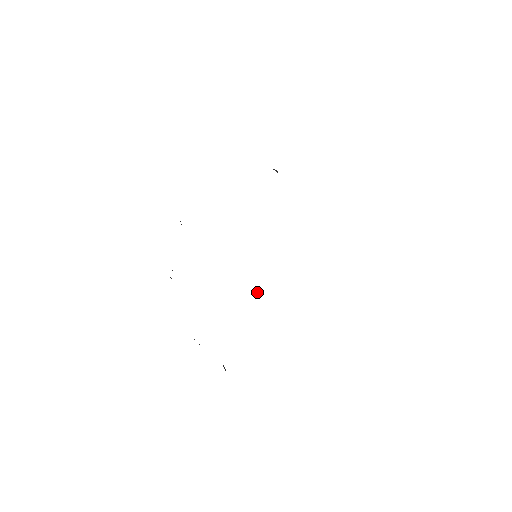
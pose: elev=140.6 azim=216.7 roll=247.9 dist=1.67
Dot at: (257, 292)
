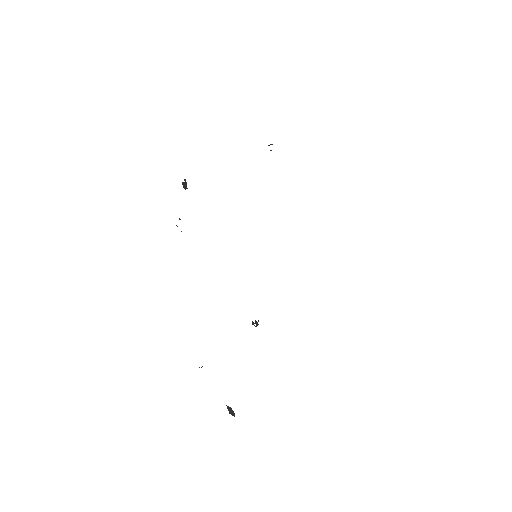
Dot at: (256, 324)
